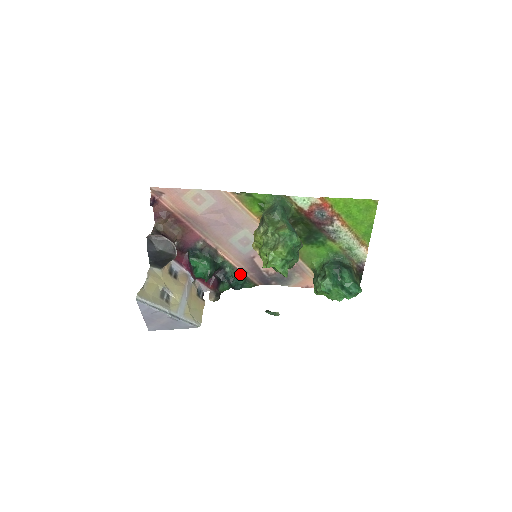
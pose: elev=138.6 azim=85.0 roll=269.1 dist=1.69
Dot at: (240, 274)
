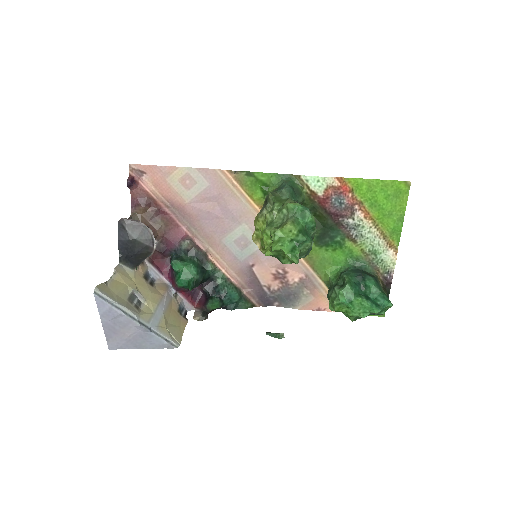
Dot at: (234, 288)
